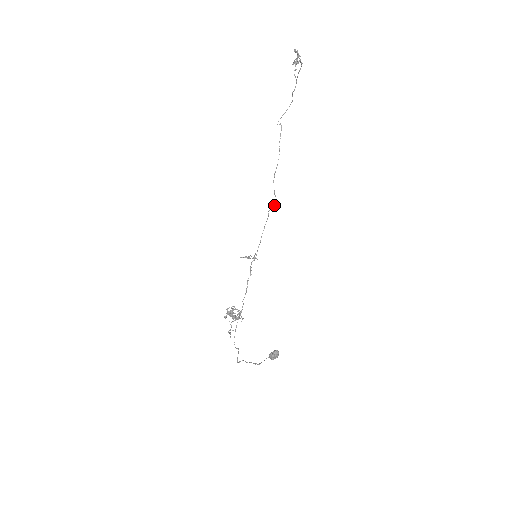
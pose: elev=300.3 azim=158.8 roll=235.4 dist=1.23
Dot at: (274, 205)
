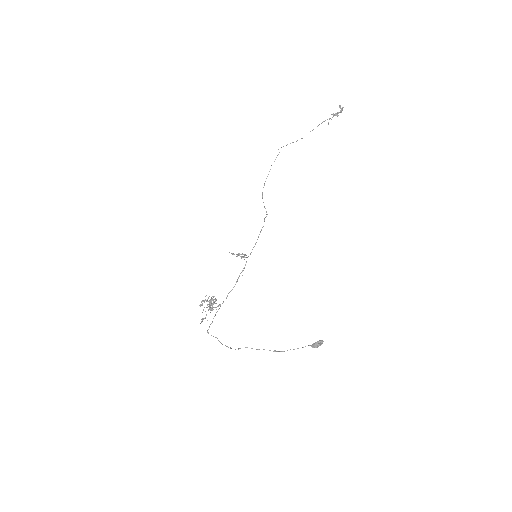
Dot at: occluded
